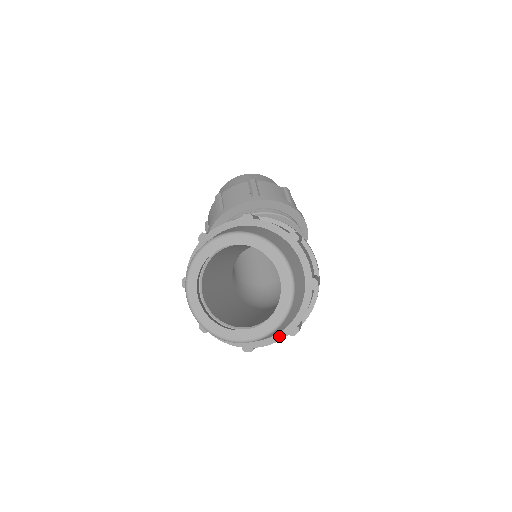
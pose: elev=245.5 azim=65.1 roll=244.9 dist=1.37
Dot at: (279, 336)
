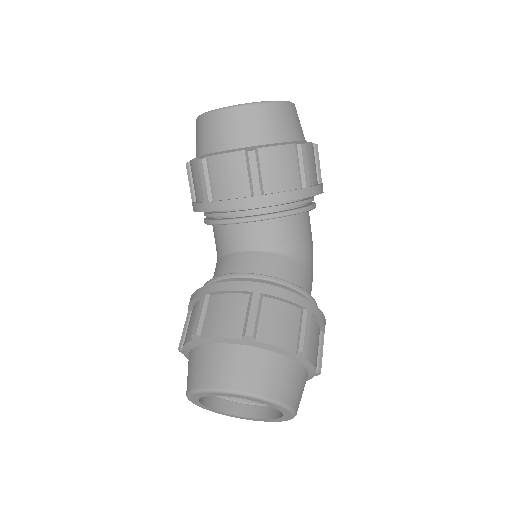
Dot at: occluded
